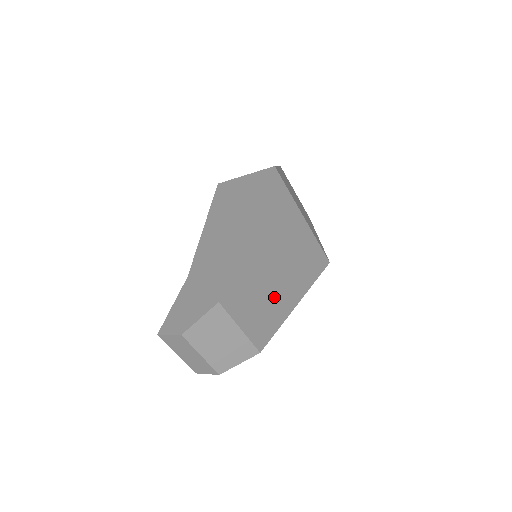
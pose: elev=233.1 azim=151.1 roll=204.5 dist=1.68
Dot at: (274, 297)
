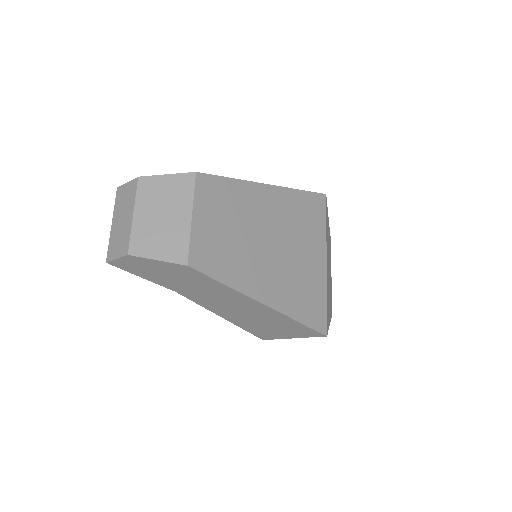
Dot at: (246, 257)
